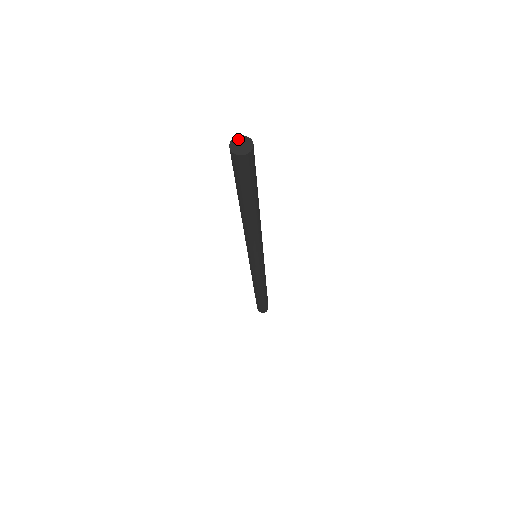
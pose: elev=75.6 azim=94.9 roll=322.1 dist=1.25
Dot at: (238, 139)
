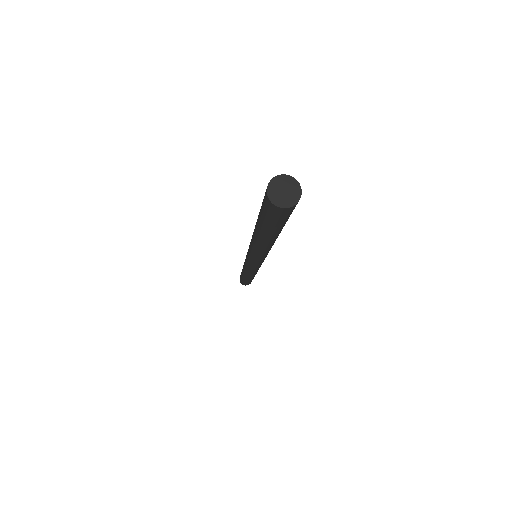
Dot at: (280, 180)
